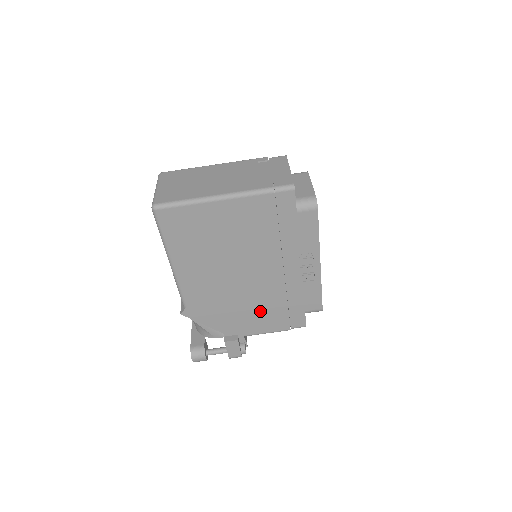
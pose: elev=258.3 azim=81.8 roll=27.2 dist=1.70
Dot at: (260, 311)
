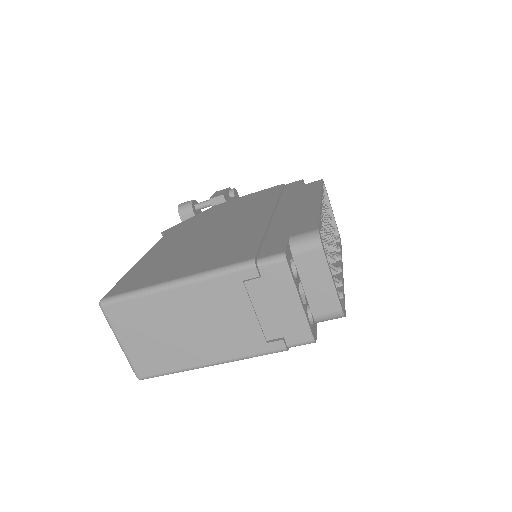
Dot at: occluded
